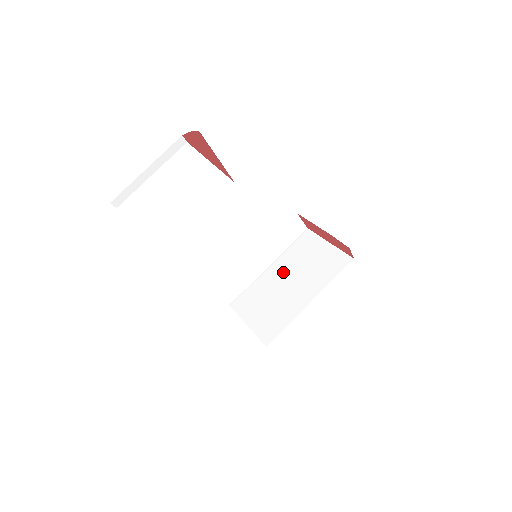
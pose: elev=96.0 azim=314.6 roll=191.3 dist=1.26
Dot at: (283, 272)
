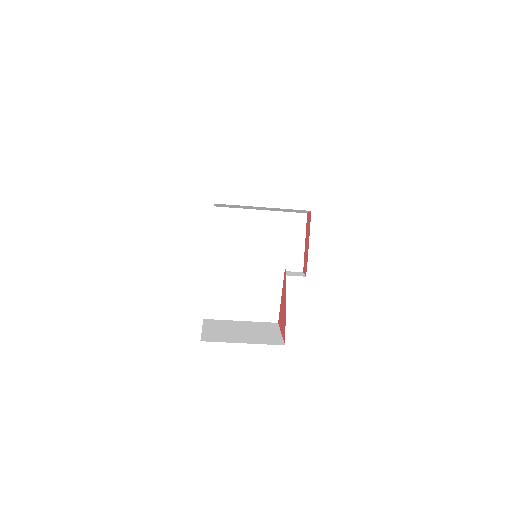
Dot at: (264, 227)
